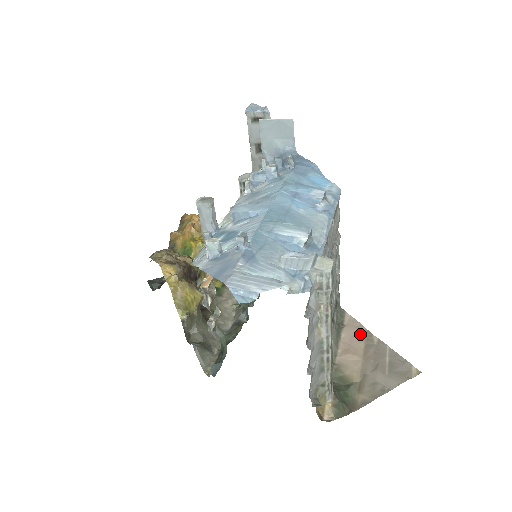
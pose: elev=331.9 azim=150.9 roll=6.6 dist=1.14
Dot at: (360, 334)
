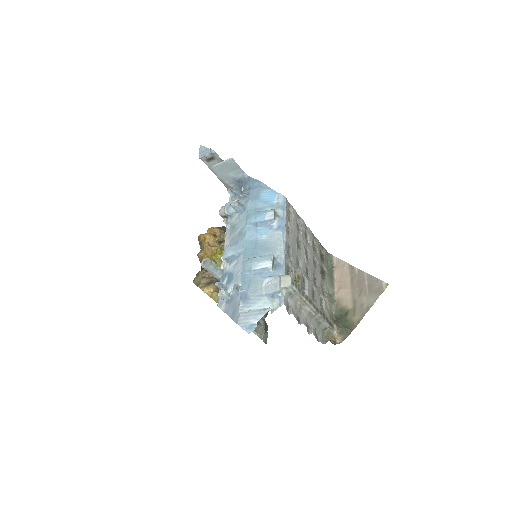
Dot at: (346, 271)
